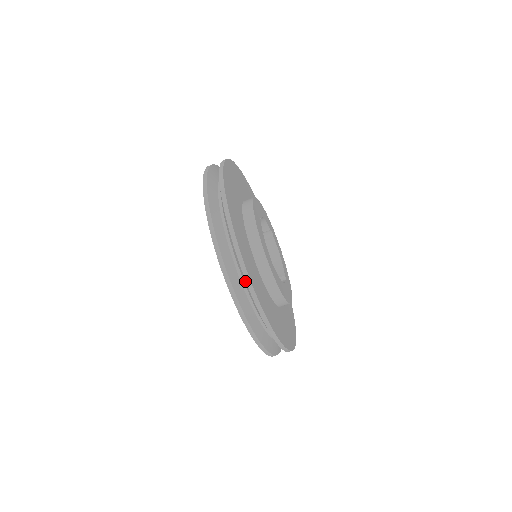
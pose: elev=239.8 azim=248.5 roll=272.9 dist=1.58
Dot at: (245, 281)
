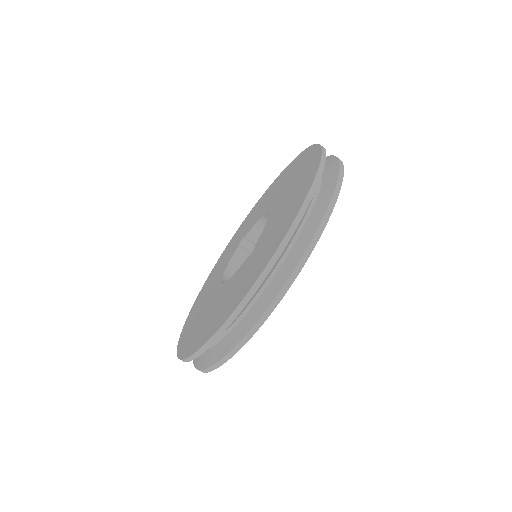
Dot at: (307, 243)
